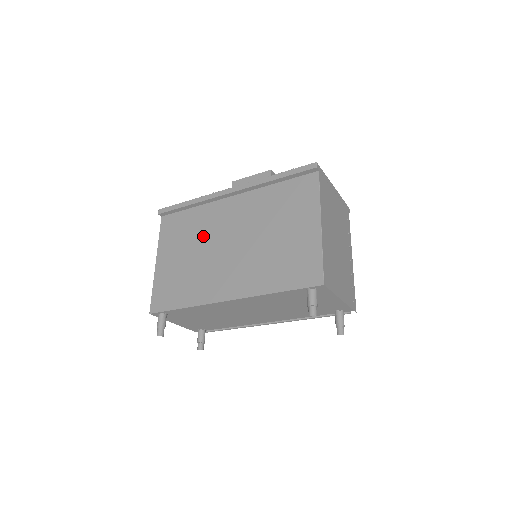
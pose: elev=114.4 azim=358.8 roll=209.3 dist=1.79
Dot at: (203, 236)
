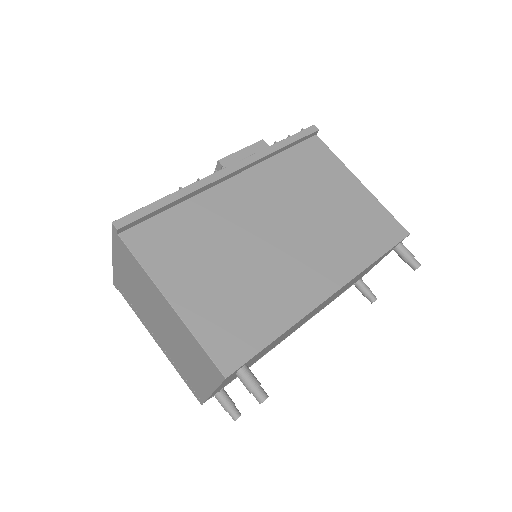
Dot at: (228, 236)
